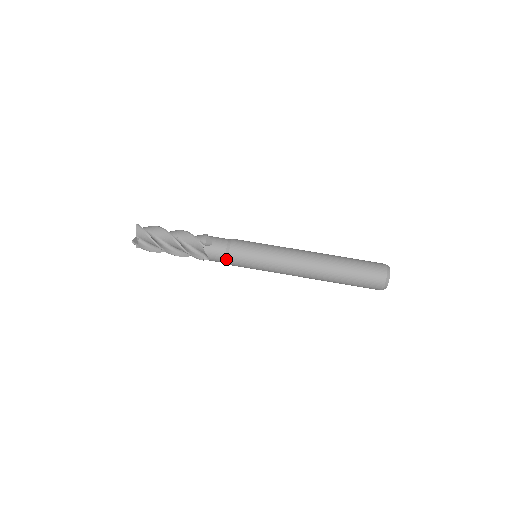
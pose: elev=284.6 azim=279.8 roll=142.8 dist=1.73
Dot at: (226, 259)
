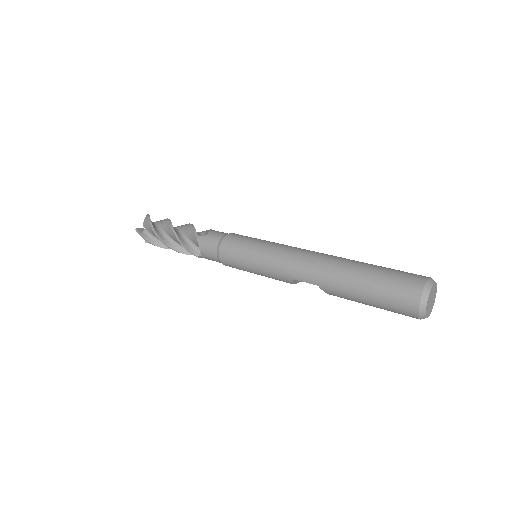
Dot at: (227, 234)
